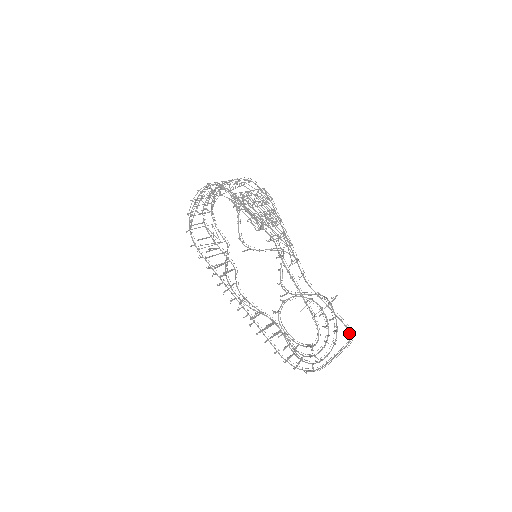
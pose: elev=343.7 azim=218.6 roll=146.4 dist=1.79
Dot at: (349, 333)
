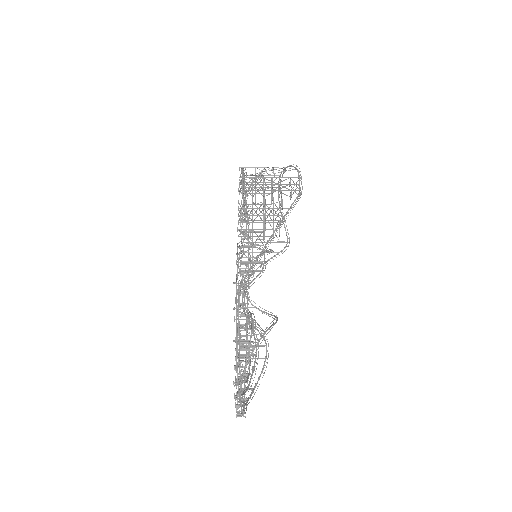
Dot at: occluded
